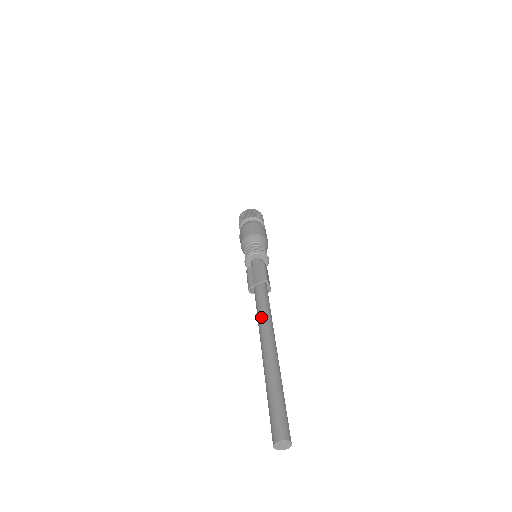
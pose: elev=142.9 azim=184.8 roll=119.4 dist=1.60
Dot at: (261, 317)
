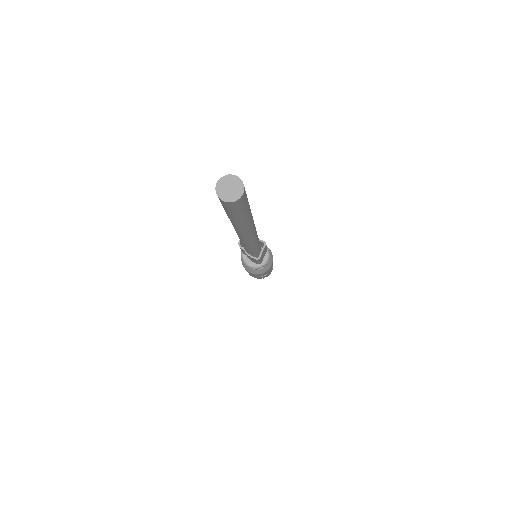
Dot at: occluded
